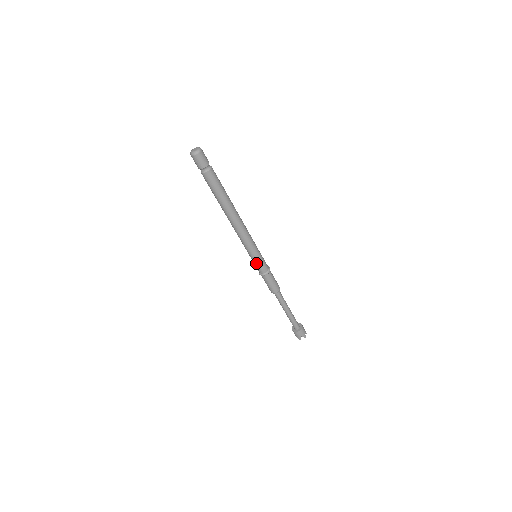
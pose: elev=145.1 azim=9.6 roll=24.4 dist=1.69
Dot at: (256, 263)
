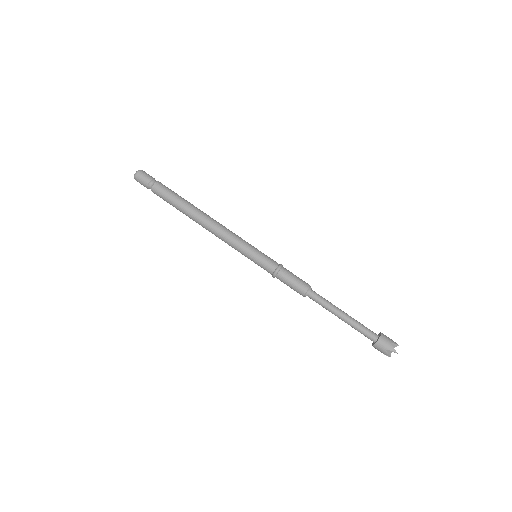
Dot at: (257, 263)
